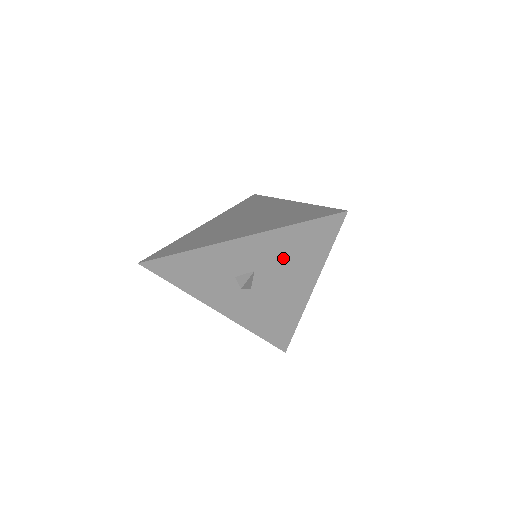
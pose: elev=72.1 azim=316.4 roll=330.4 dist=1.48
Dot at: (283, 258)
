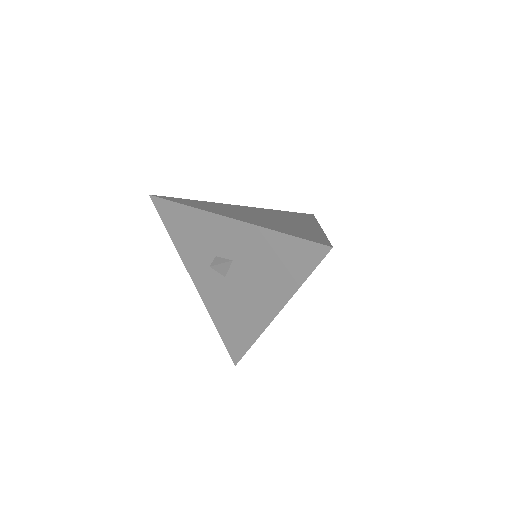
Dot at: (260, 262)
